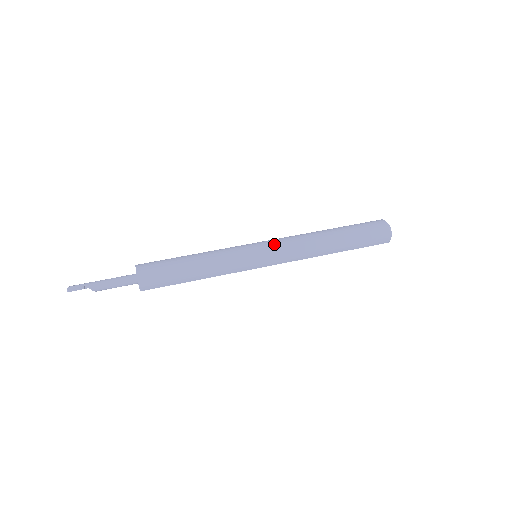
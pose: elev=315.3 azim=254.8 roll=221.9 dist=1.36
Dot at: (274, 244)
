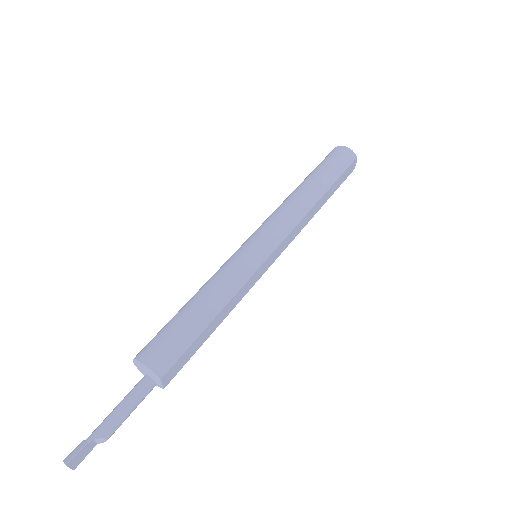
Dot at: (260, 227)
